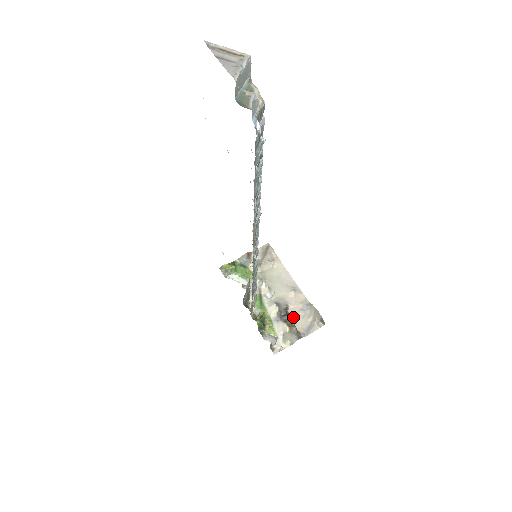
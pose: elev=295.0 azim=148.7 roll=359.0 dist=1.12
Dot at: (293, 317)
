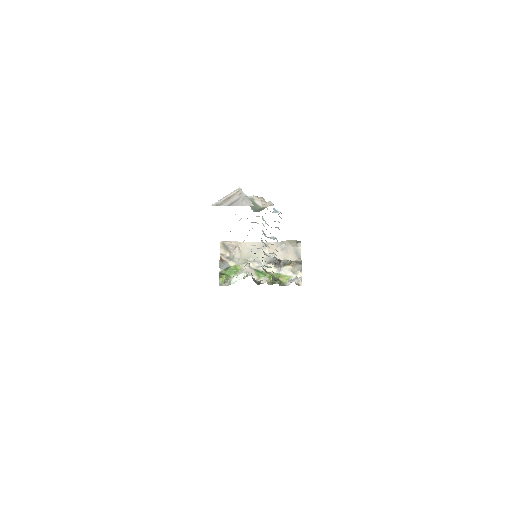
Dot at: (284, 258)
